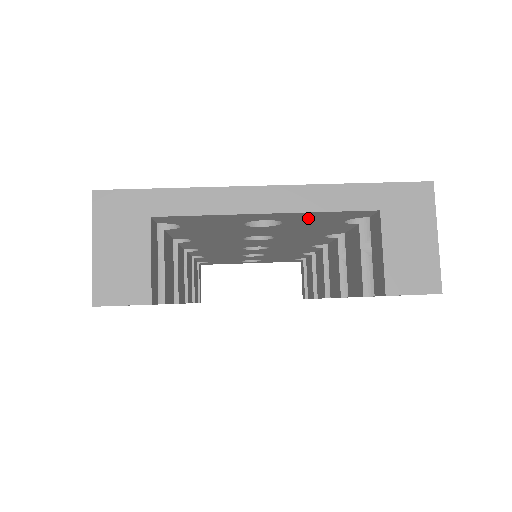
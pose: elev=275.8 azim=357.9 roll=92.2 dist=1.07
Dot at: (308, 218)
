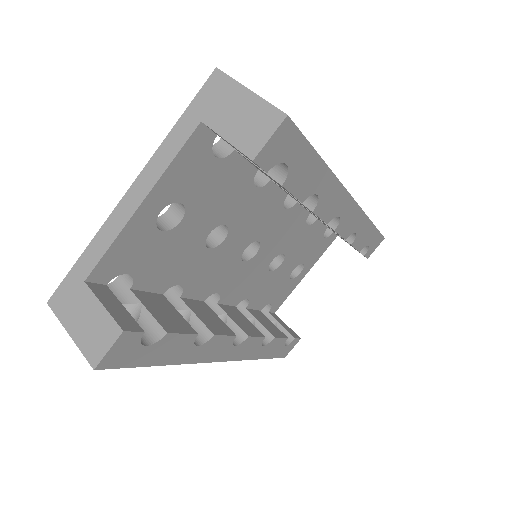
Dot at: (182, 180)
